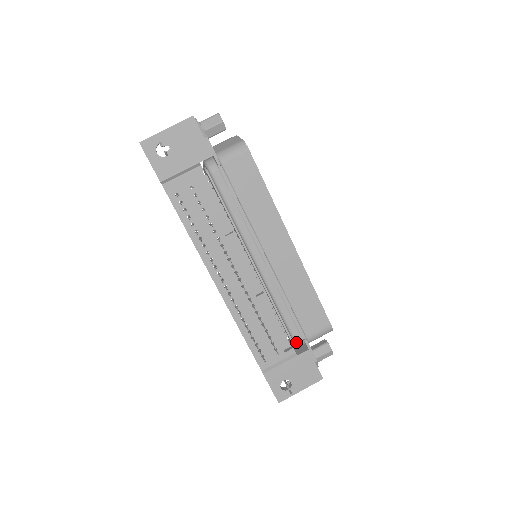
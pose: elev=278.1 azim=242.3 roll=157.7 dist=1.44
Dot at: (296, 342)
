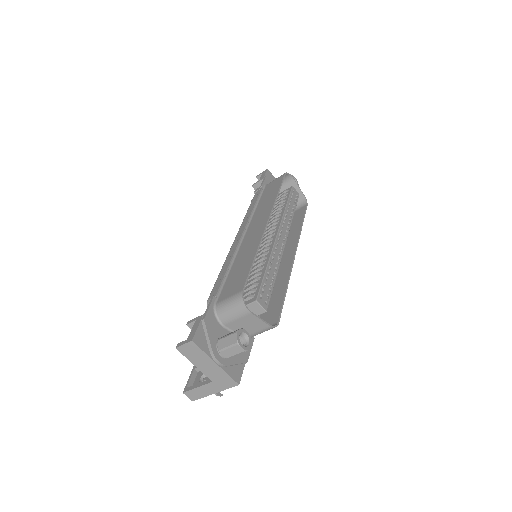
Dot at: occluded
